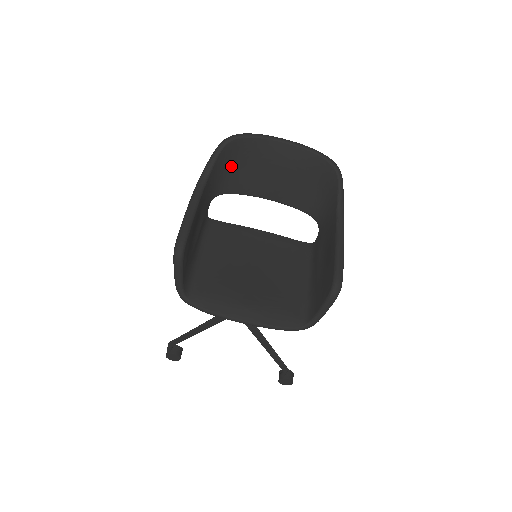
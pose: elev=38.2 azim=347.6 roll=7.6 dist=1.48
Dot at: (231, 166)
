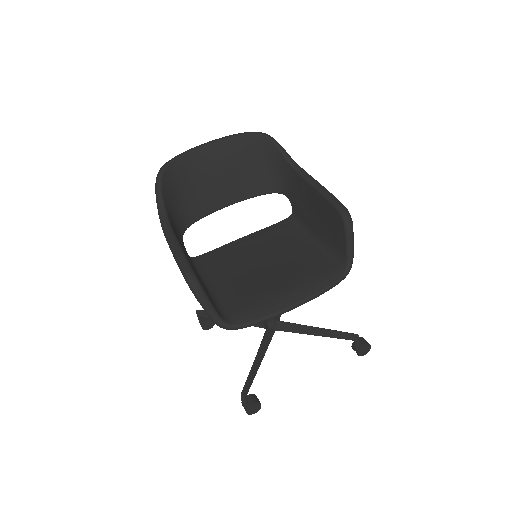
Dot at: (178, 196)
